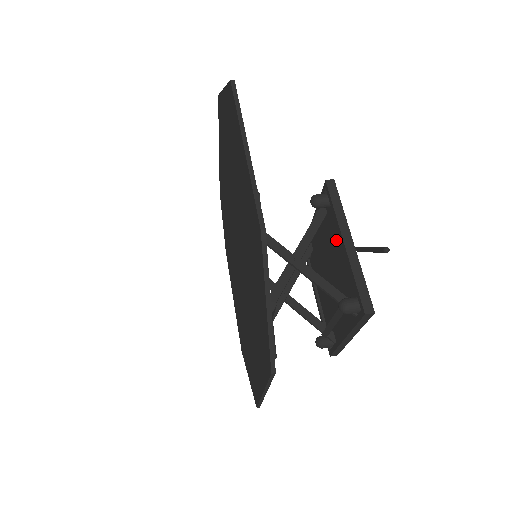
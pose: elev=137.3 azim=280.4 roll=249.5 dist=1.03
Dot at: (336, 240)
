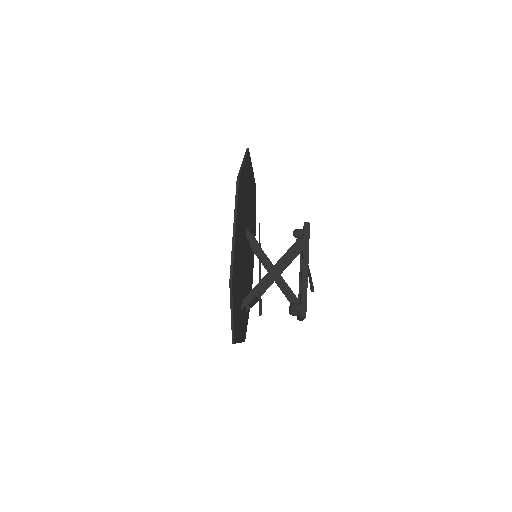
Dot at: occluded
